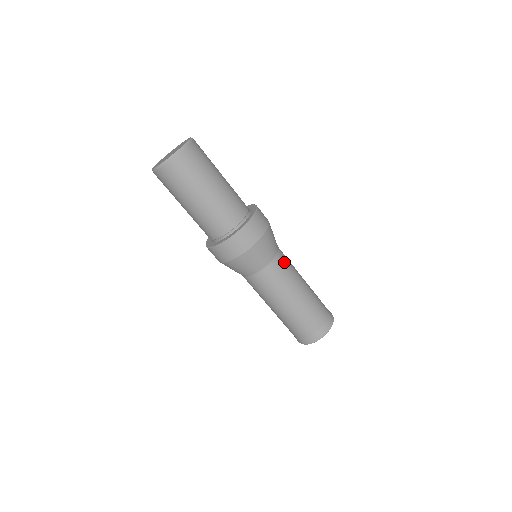
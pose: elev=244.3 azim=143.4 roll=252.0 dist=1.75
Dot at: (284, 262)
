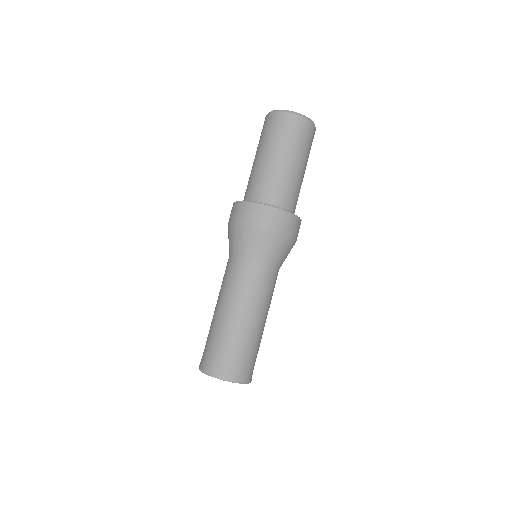
Dot at: (275, 282)
